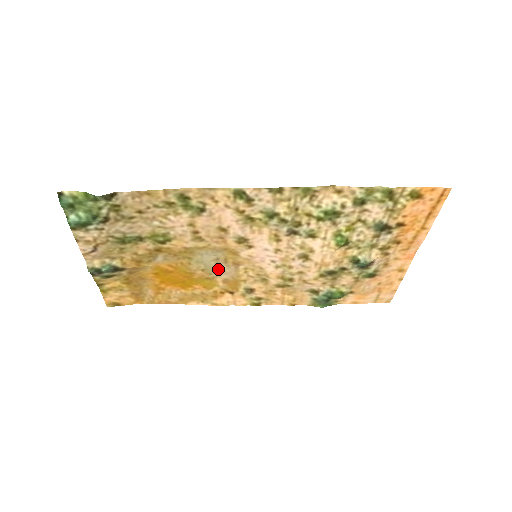
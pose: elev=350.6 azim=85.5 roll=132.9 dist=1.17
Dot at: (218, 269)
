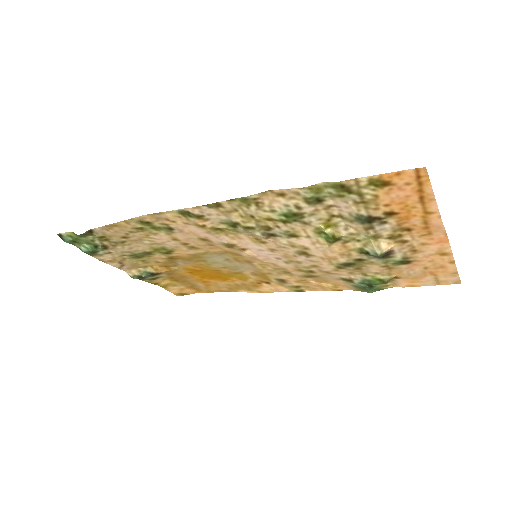
Dot at: (237, 266)
